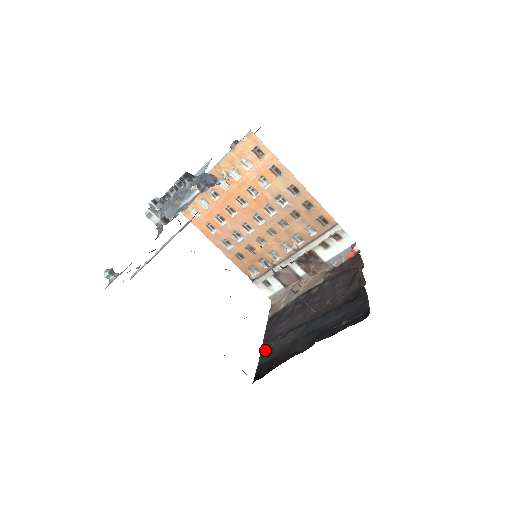
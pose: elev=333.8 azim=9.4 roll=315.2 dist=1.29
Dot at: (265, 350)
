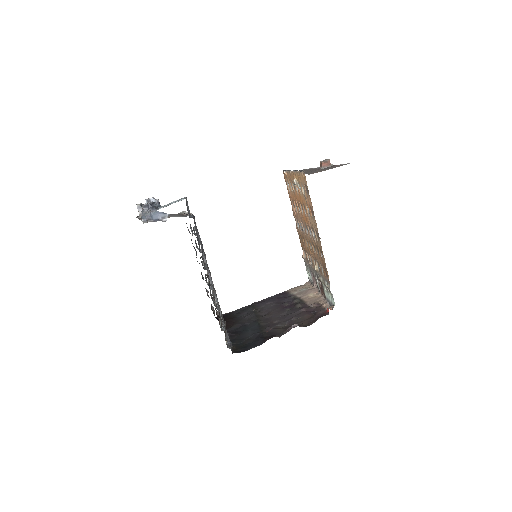
Dot at: (247, 307)
